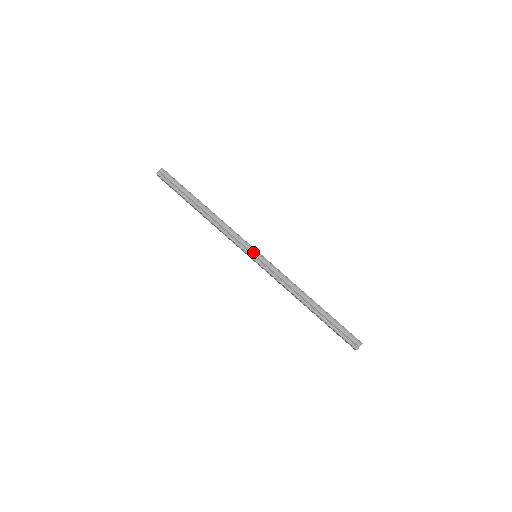
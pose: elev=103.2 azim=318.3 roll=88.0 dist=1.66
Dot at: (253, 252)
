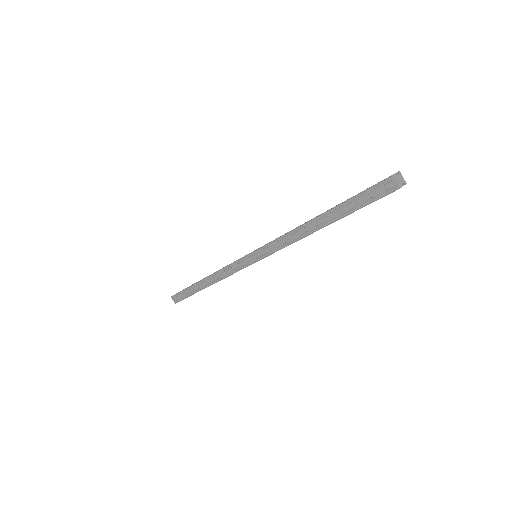
Dot at: occluded
